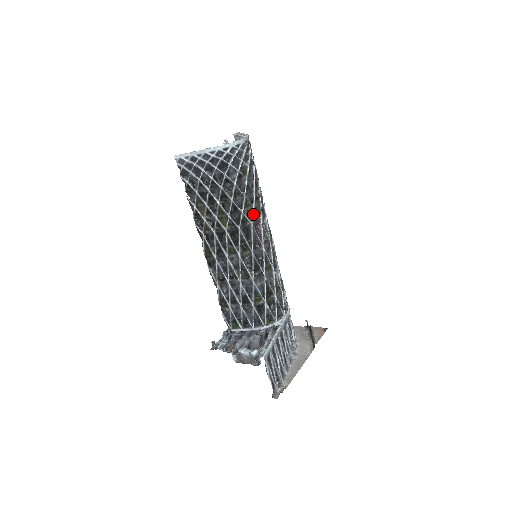
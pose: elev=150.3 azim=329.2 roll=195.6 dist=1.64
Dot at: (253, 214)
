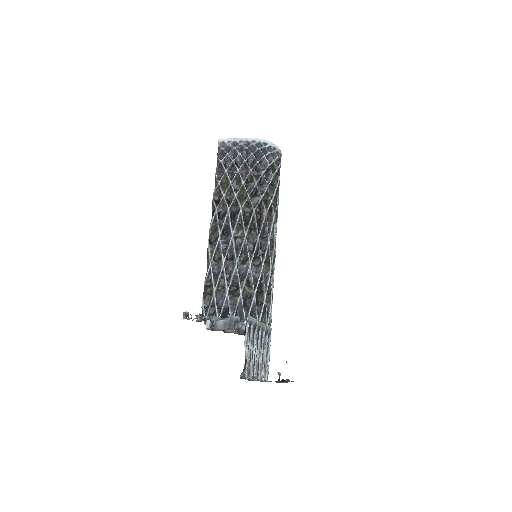
Dot at: (269, 206)
